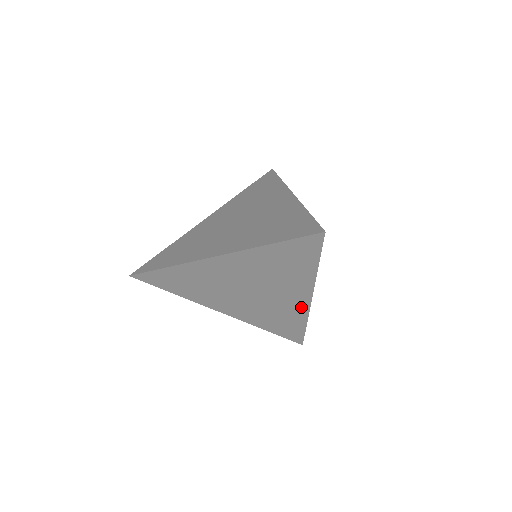
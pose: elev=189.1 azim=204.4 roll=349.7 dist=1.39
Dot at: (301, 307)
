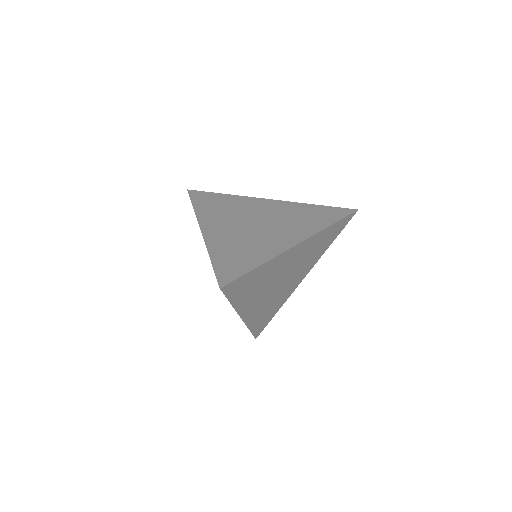
Dot at: occluded
